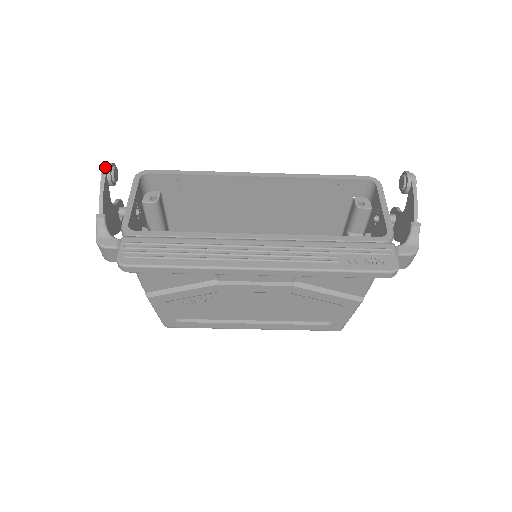
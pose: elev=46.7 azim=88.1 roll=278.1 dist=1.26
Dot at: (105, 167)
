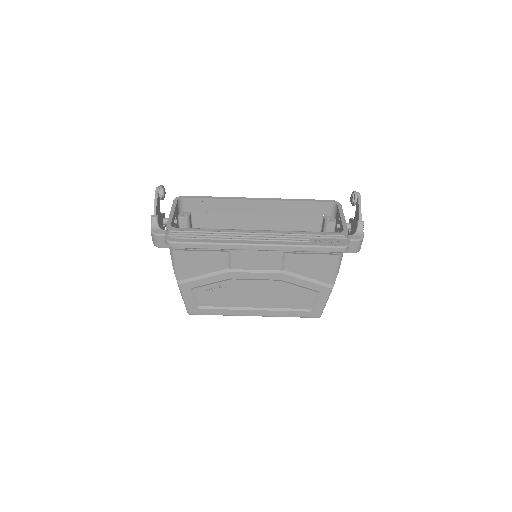
Dot at: (158, 187)
